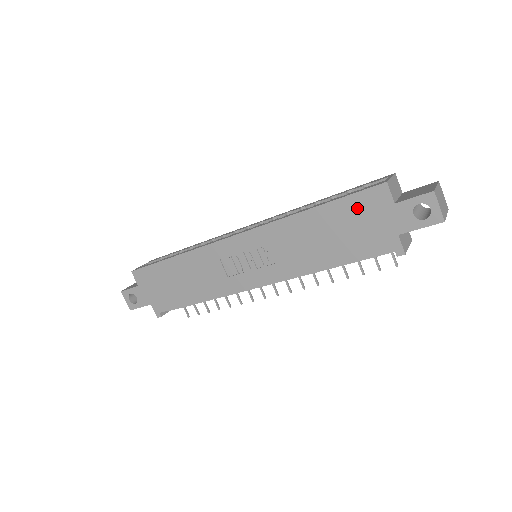
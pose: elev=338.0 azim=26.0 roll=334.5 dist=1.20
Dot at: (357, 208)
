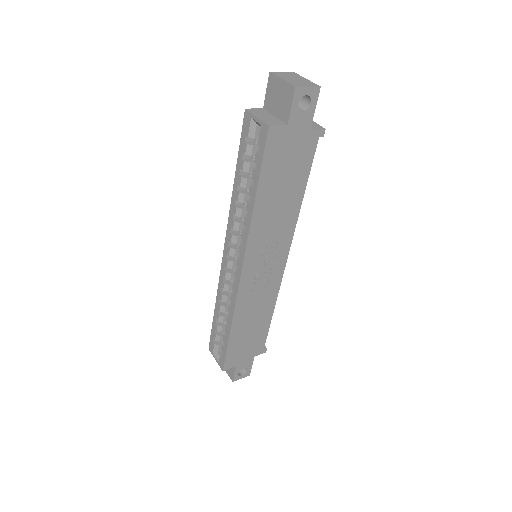
Dot at: (275, 159)
